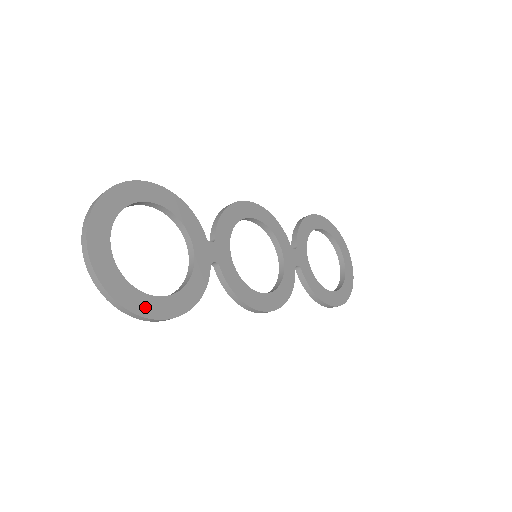
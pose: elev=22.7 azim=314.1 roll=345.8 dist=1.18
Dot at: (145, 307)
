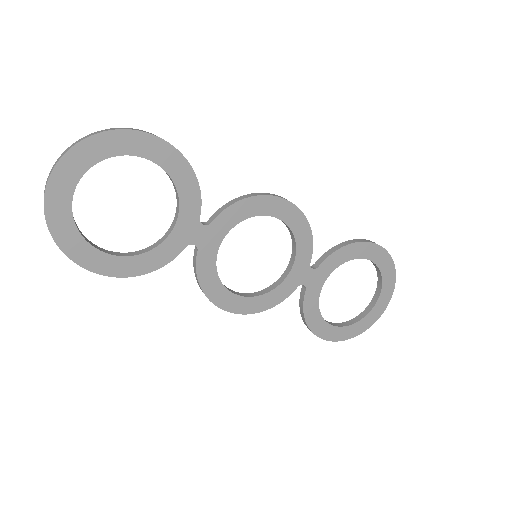
Dot at: (83, 256)
